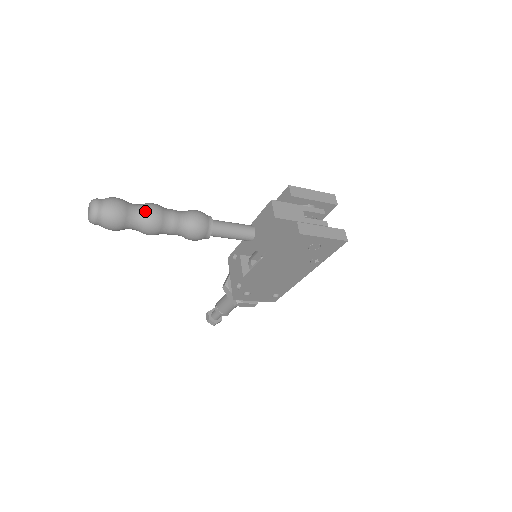
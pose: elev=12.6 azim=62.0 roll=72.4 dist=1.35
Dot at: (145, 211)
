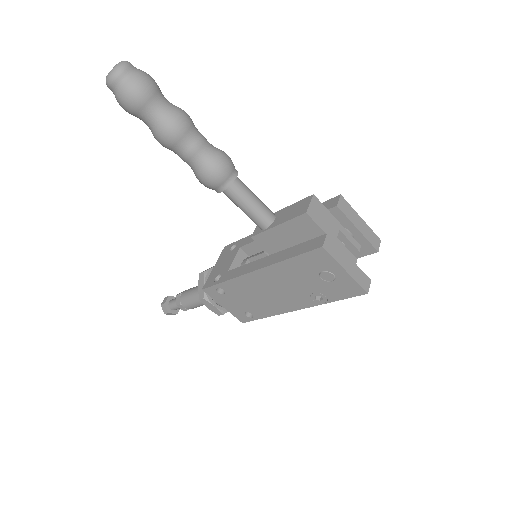
Dot at: (172, 111)
